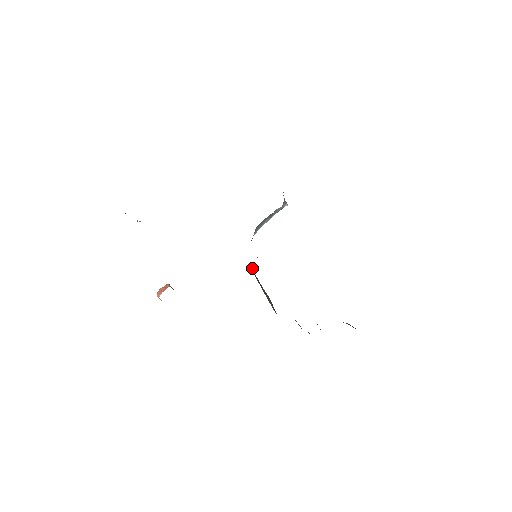
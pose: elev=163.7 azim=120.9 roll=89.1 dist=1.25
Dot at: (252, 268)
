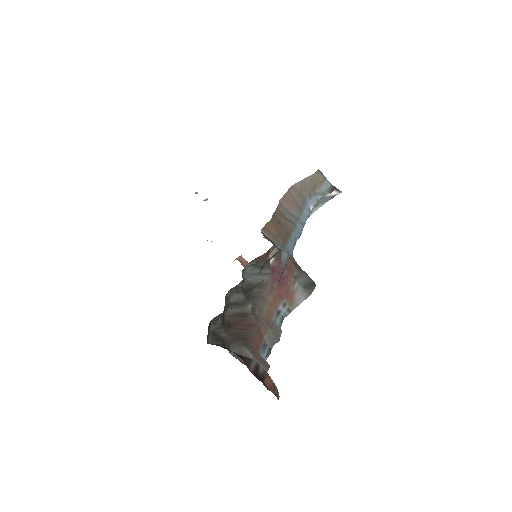
Dot at: (251, 267)
